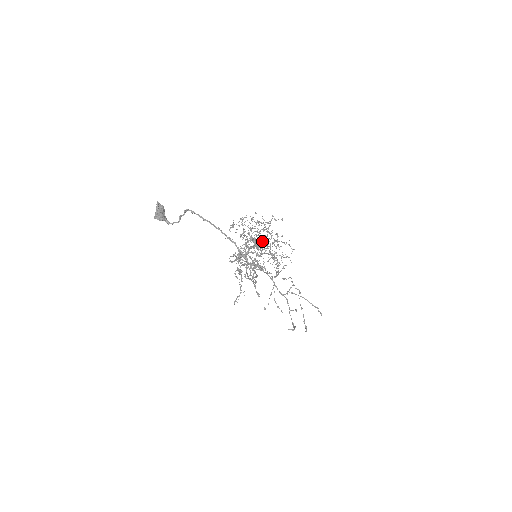
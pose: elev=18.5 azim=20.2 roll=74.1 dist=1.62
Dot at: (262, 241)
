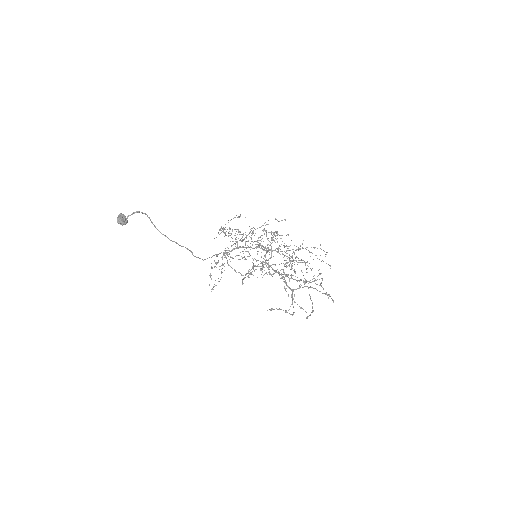
Dot at: (286, 250)
